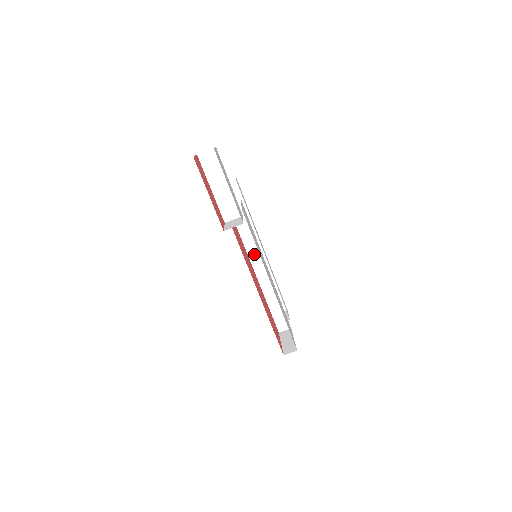
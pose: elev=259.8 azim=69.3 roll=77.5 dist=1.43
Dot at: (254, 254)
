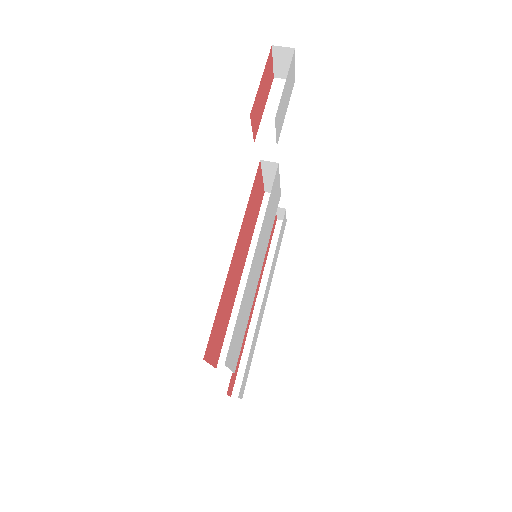
Dot at: occluded
